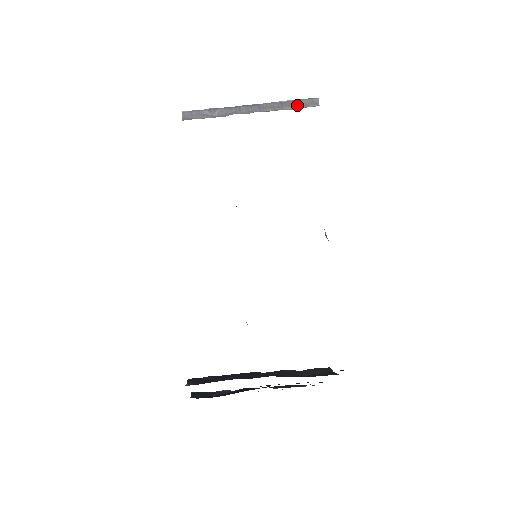
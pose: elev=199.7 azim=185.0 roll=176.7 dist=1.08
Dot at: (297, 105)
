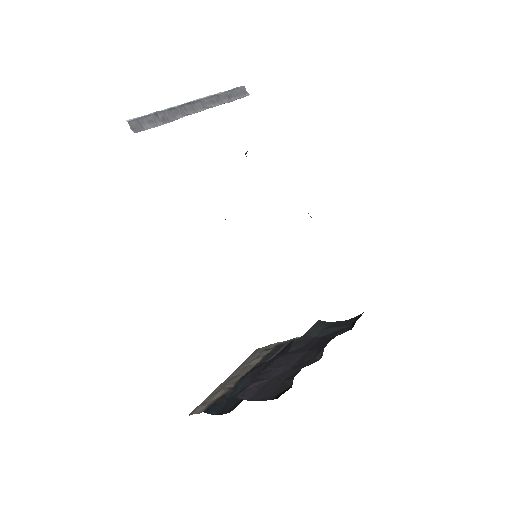
Dot at: (231, 96)
